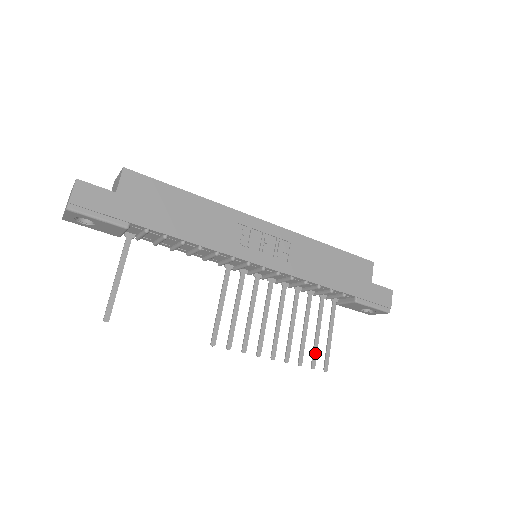
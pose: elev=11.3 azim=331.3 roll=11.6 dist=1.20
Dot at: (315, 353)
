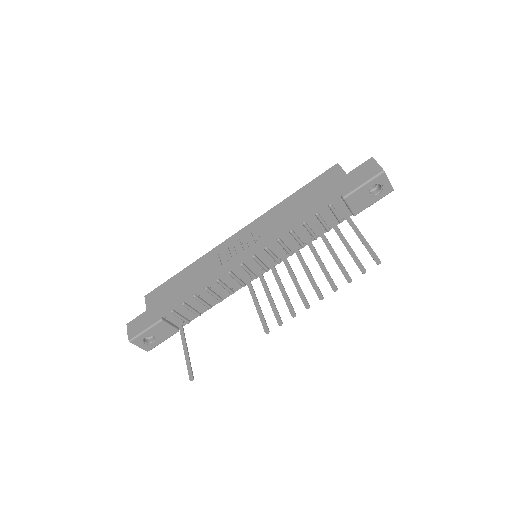
Dot at: (357, 262)
